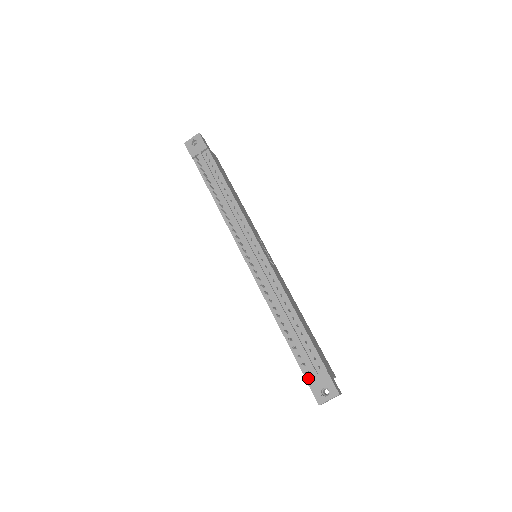
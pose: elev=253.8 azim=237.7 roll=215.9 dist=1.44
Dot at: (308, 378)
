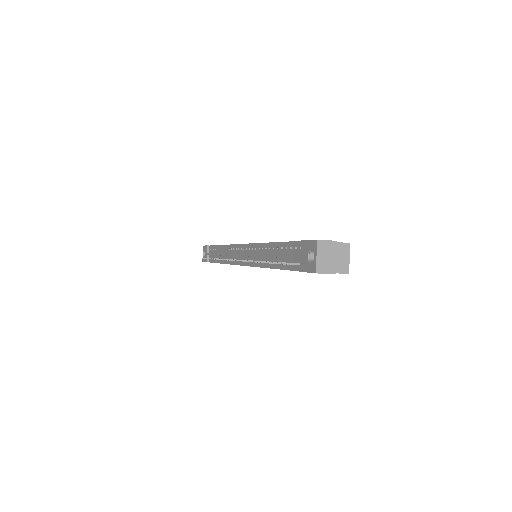
Dot at: (302, 268)
